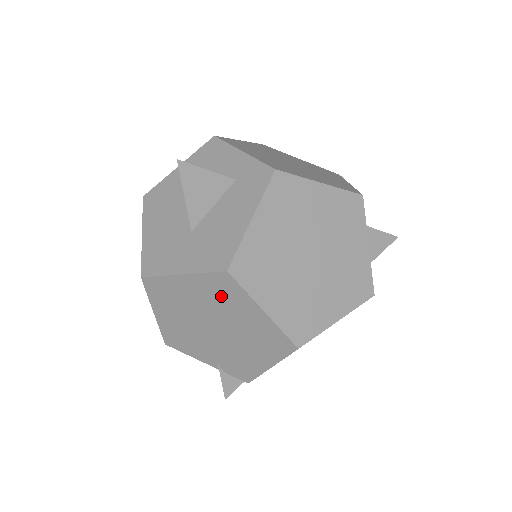
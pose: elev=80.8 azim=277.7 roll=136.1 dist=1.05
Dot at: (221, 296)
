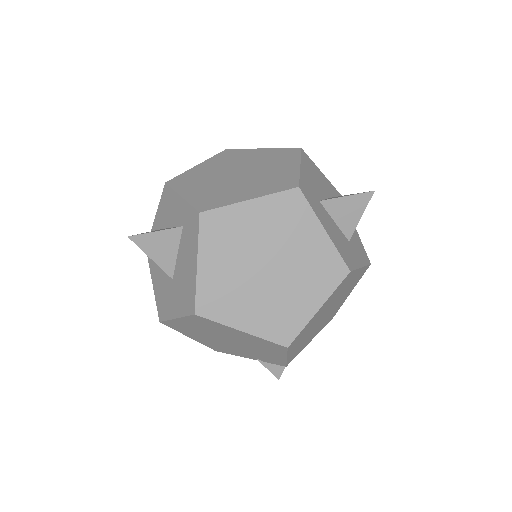
Dot at: (209, 326)
